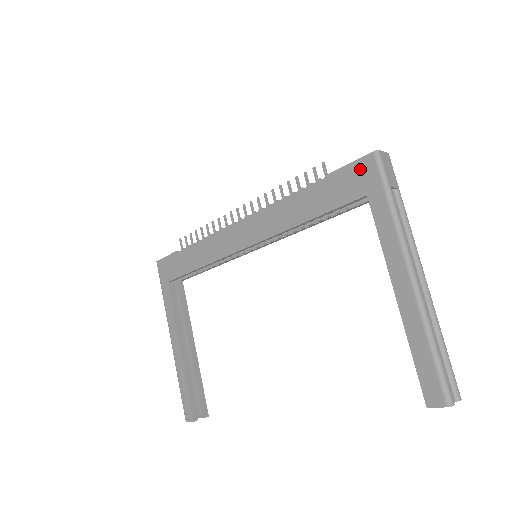
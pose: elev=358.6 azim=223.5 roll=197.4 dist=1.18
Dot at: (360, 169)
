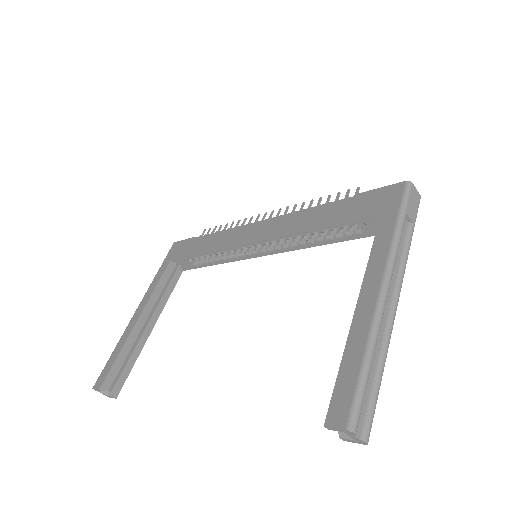
Dot at: (387, 193)
